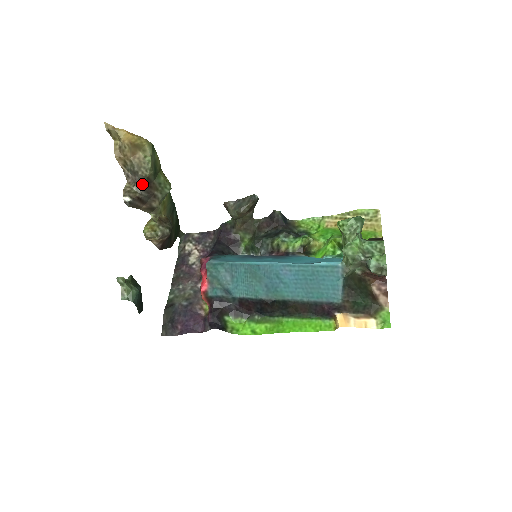
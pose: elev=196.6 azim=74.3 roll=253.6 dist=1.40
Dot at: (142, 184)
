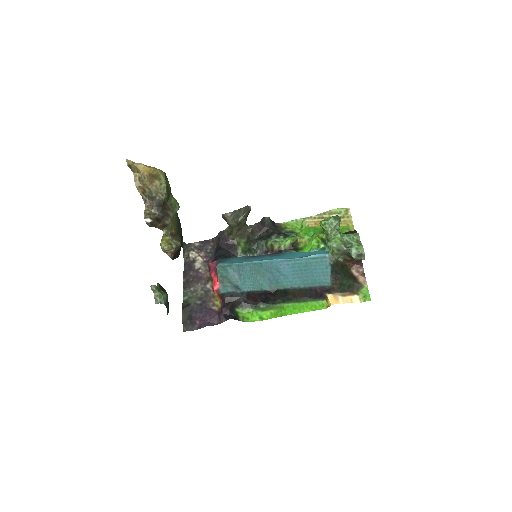
Dot at: (158, 207)
